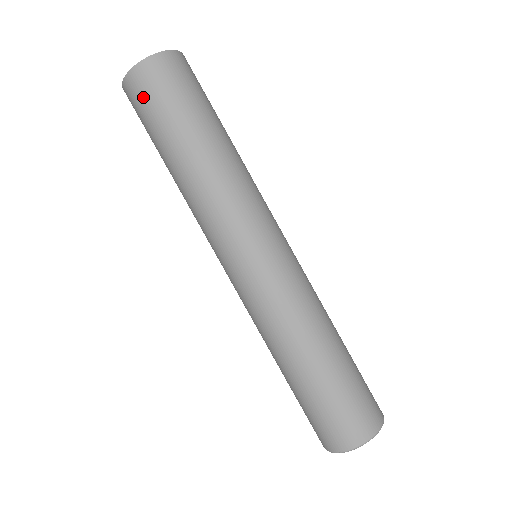
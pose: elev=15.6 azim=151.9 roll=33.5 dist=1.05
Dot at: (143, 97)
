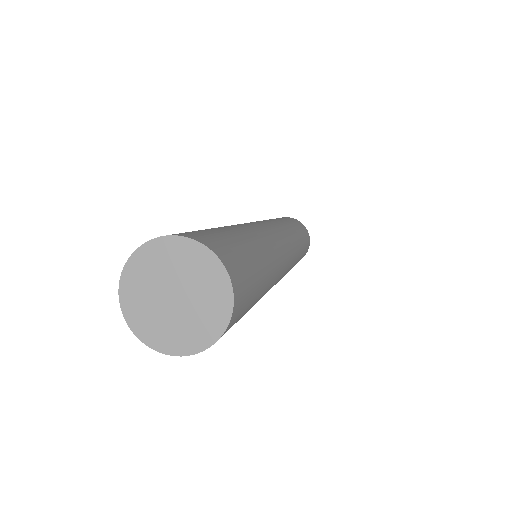
Dot at: occluded
